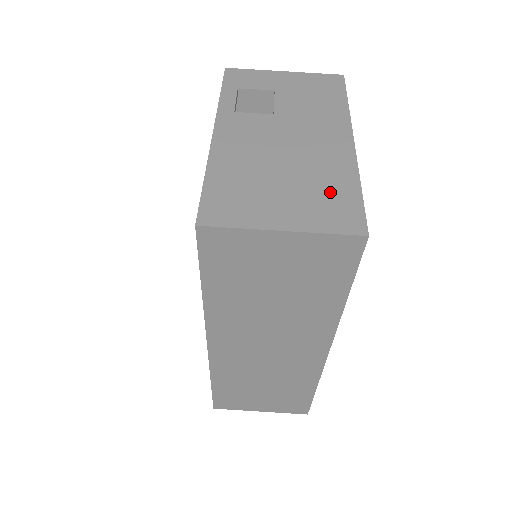
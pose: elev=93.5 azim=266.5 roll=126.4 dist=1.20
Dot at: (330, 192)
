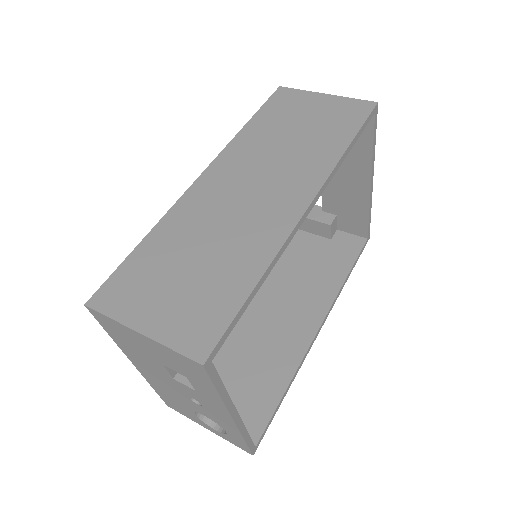
Dot at: occluded
